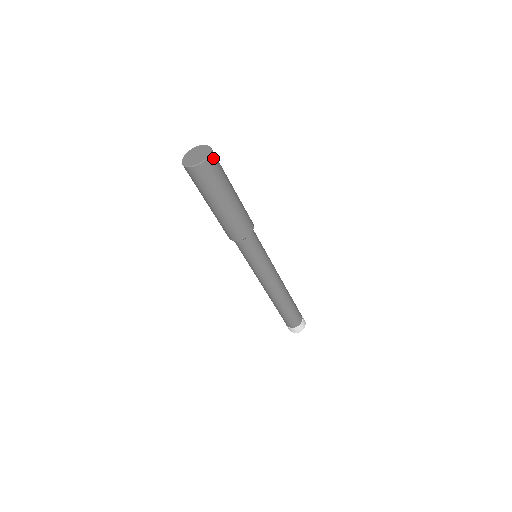
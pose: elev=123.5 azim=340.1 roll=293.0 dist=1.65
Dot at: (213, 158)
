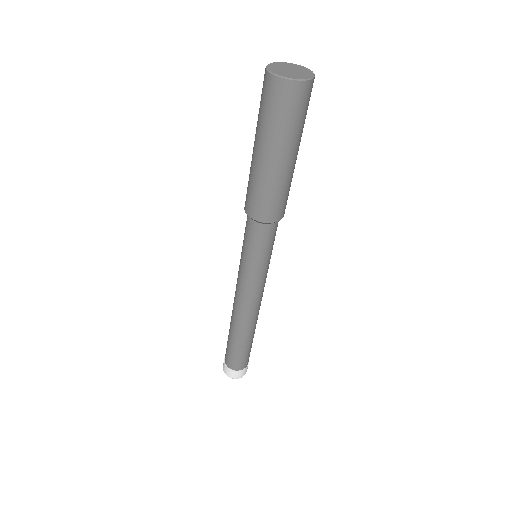
Dot at: (312, 86)
